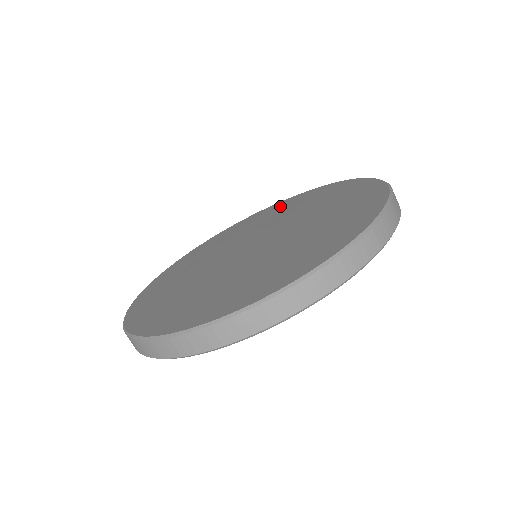
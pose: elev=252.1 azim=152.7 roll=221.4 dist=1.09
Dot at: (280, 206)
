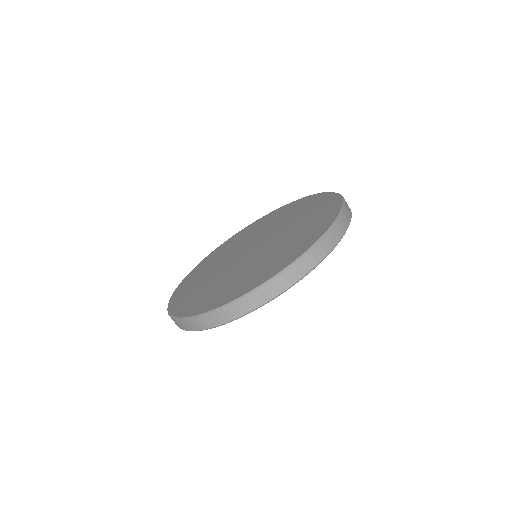
Dot at: (305, 203)
